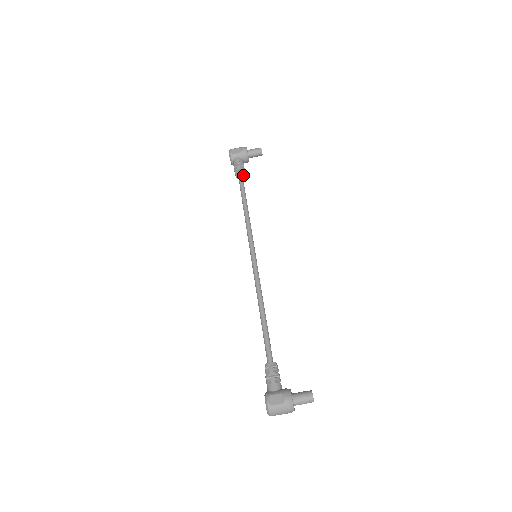
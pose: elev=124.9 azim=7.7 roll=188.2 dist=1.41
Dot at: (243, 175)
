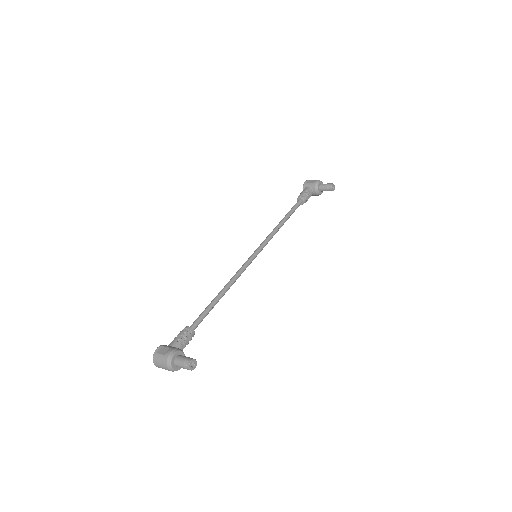
Dot at: (303, 201)
